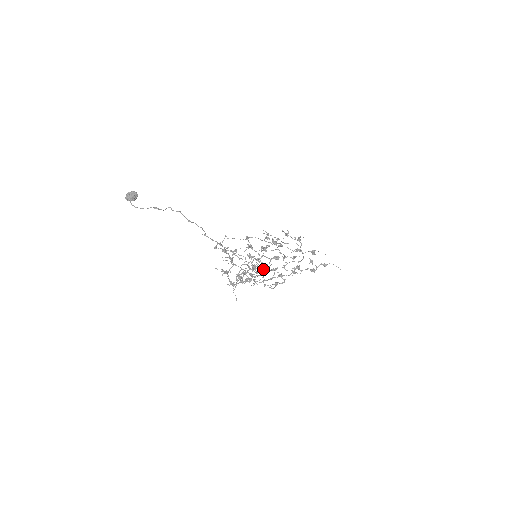
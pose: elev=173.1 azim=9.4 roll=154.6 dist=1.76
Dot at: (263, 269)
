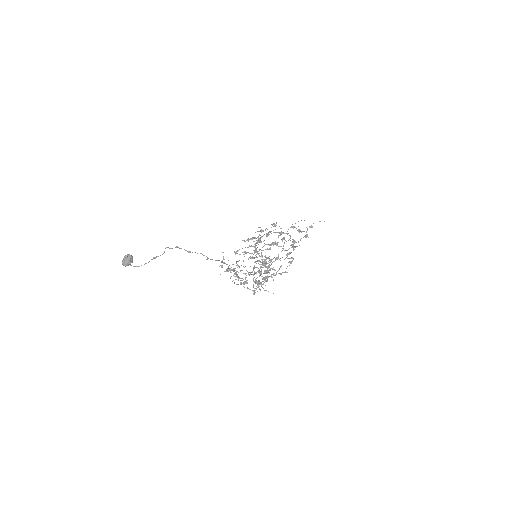
Dot at: (270, 262)
